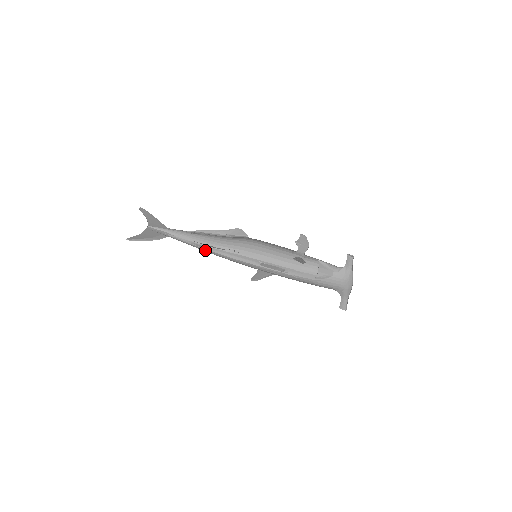
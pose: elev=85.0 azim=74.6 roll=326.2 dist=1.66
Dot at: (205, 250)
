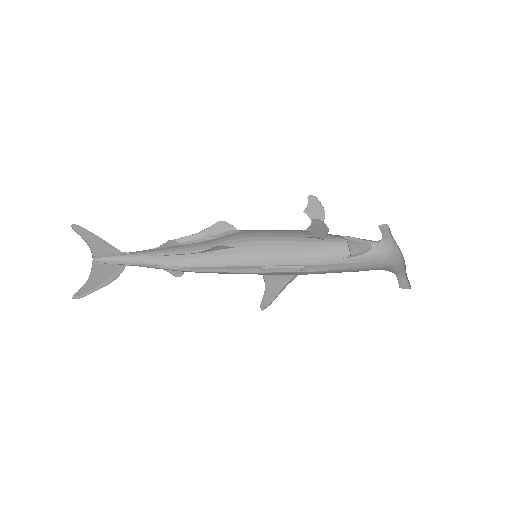
Dot at: (183, 271)
